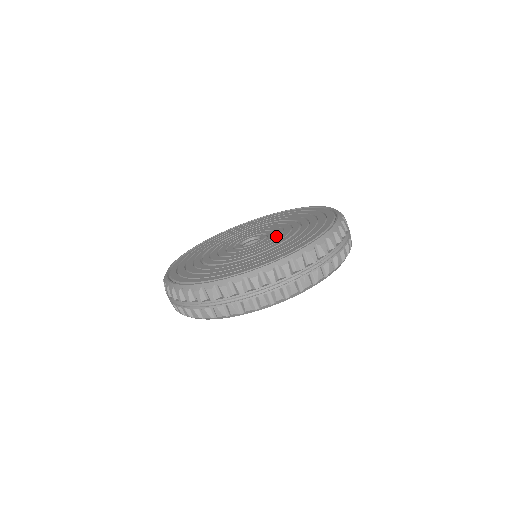
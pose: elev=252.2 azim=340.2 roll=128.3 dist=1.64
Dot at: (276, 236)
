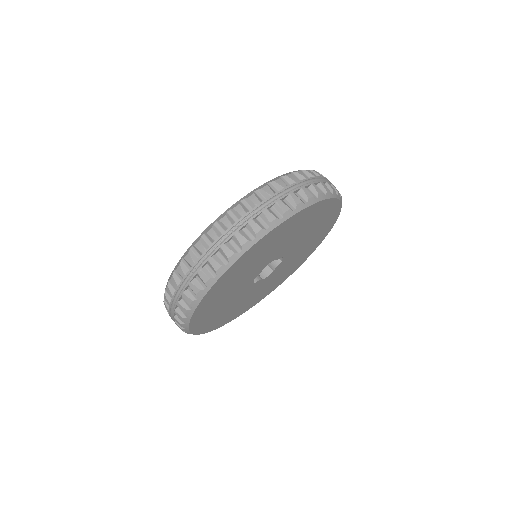
Dot at: occluded
